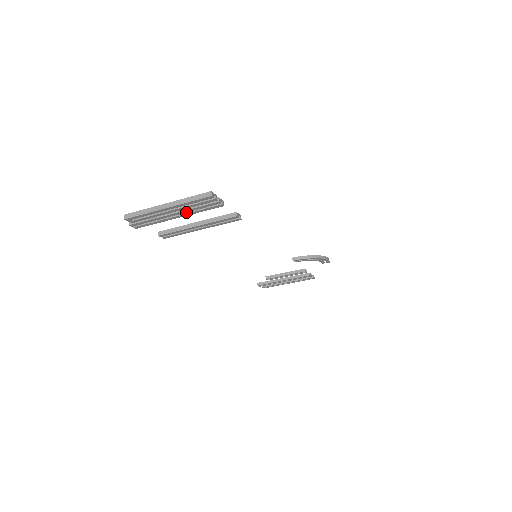
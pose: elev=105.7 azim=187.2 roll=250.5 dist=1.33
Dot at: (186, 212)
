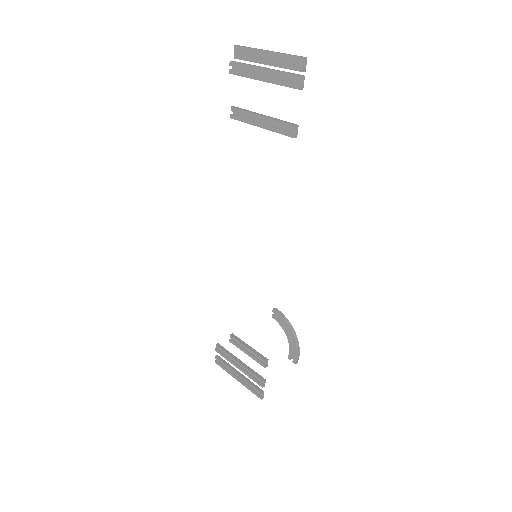
Dot at: (272, 78)
